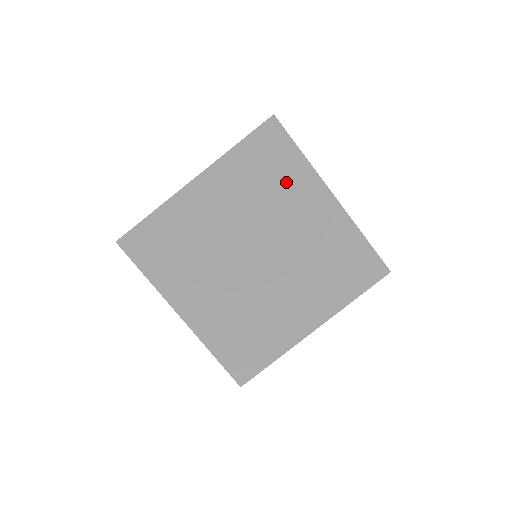
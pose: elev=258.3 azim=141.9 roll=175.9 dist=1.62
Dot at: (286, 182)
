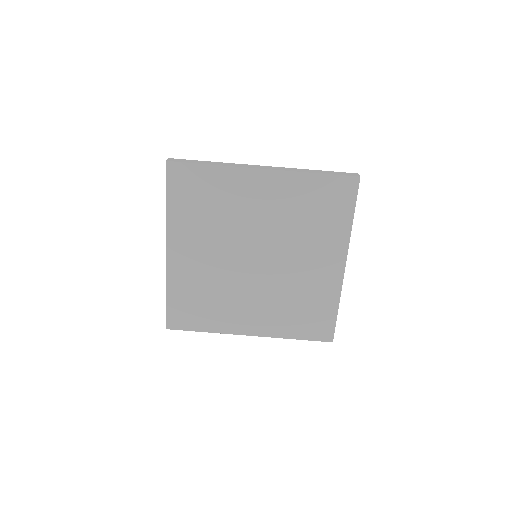
Dot at: (222, 194)
